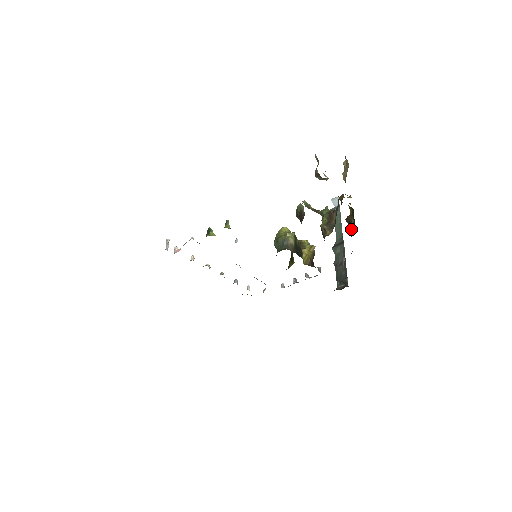
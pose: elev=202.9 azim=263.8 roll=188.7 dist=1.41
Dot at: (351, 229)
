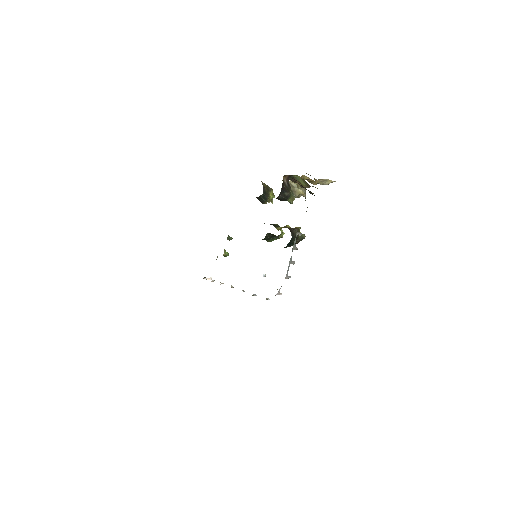
Dot at: (301, 185)
